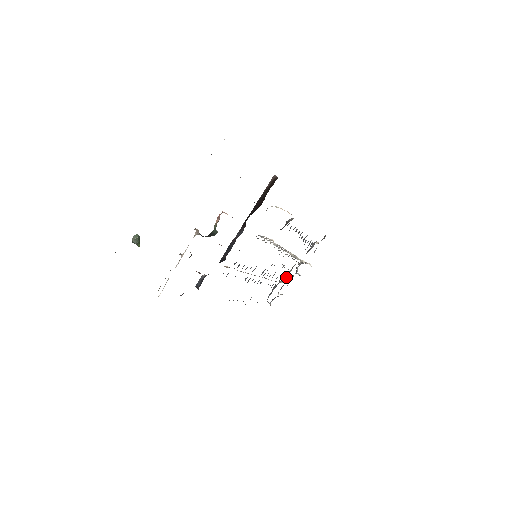
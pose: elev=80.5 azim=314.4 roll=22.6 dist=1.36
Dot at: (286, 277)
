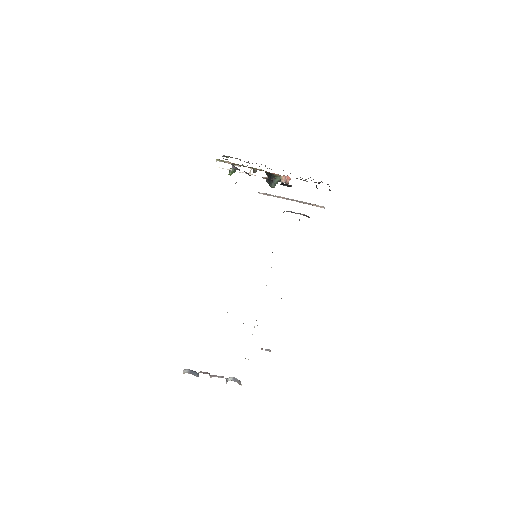
Dot at: occluded
